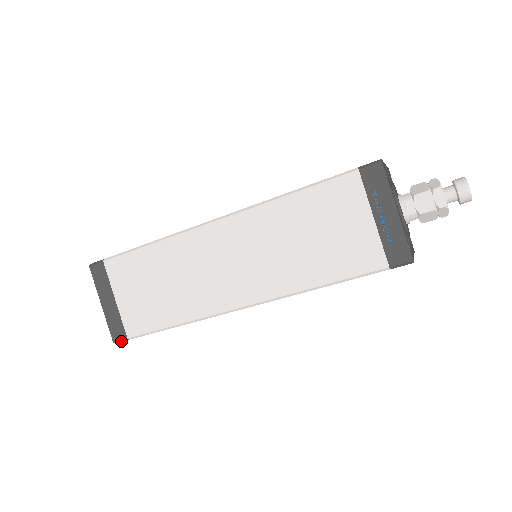
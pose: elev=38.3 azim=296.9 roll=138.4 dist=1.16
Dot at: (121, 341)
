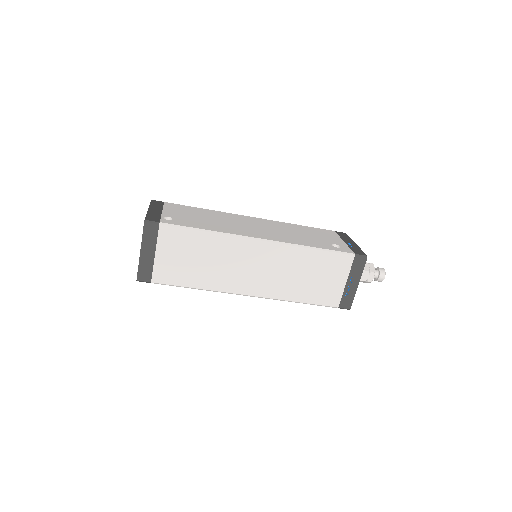
Dot at: occluded
